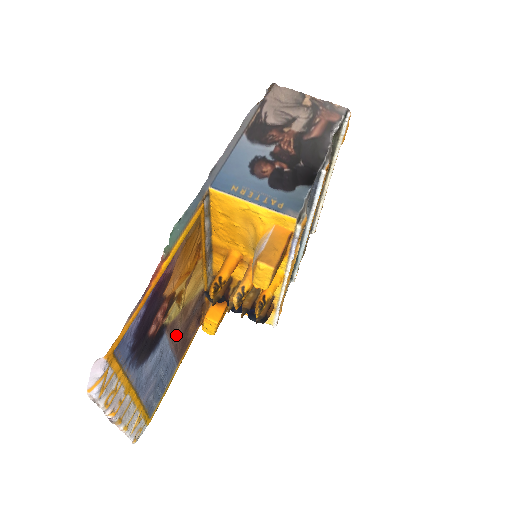
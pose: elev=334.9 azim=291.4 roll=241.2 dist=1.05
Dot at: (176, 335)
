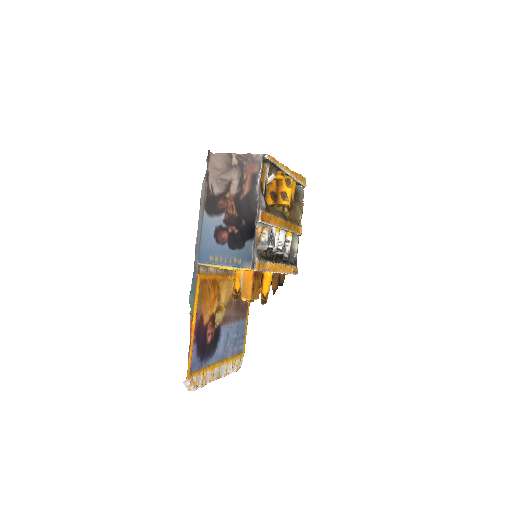
Dot at: (232, 316)
